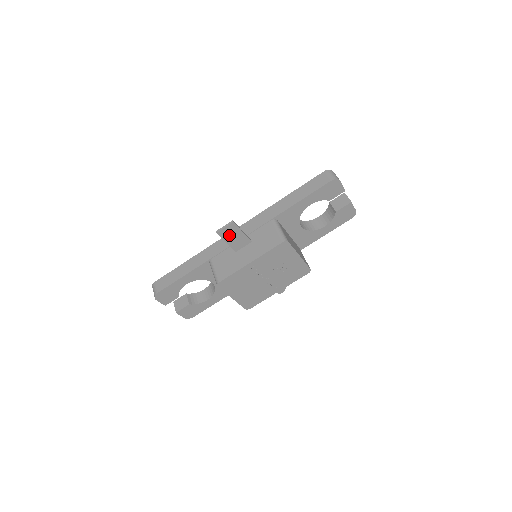
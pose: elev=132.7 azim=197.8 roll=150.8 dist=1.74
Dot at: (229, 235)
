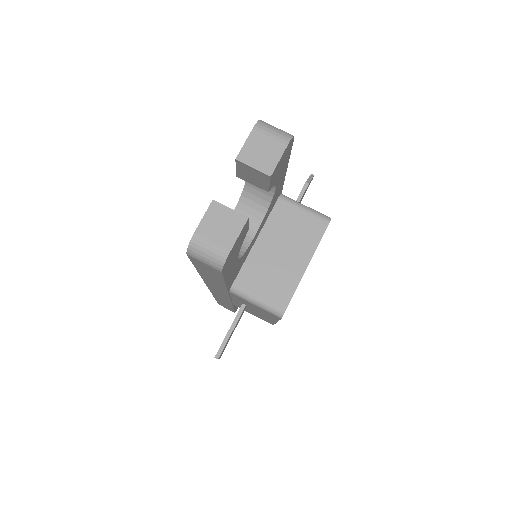
Dot at: (227, 342)
